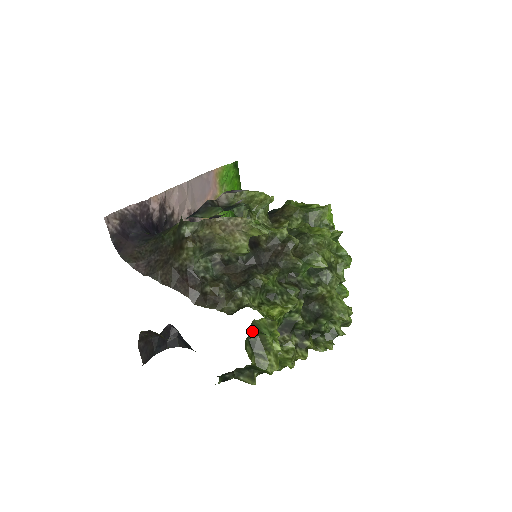
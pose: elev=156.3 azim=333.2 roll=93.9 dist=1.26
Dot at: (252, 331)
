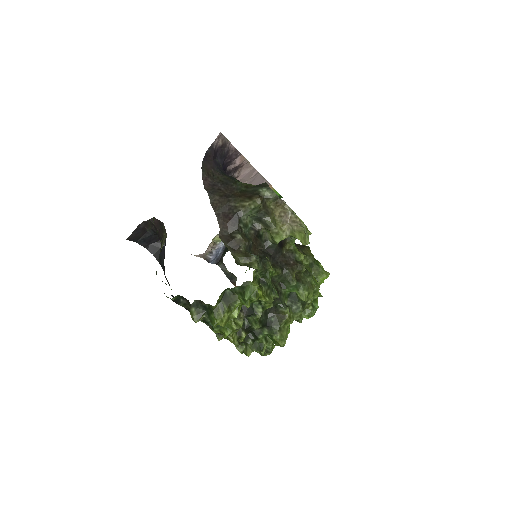
Dot at: (239, 287)
